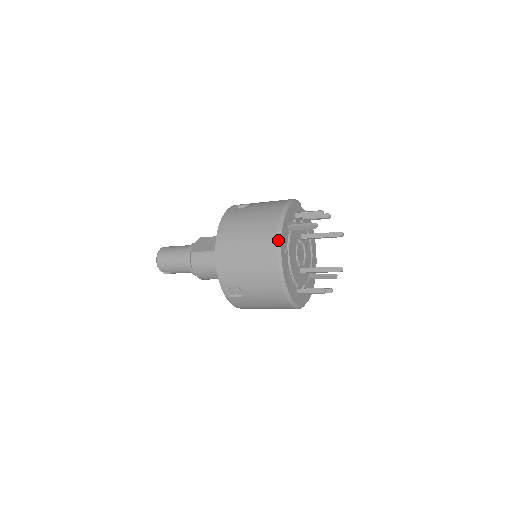
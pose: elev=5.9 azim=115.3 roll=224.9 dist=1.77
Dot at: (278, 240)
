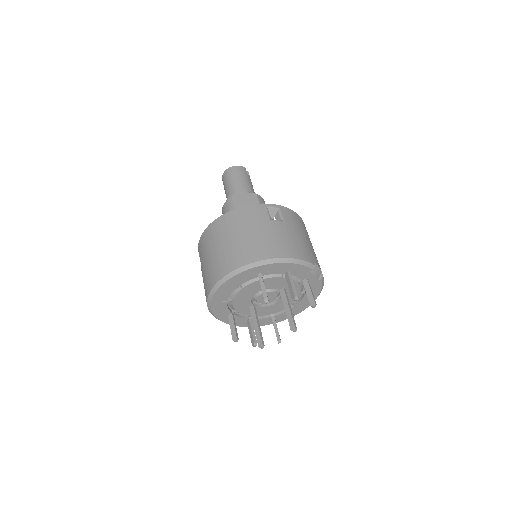
Dot at: (230, 274)
